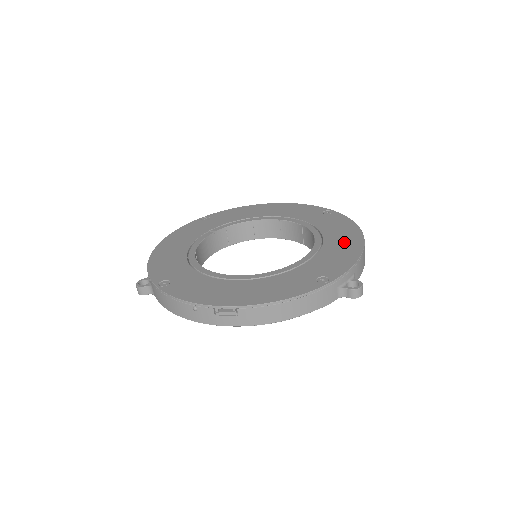
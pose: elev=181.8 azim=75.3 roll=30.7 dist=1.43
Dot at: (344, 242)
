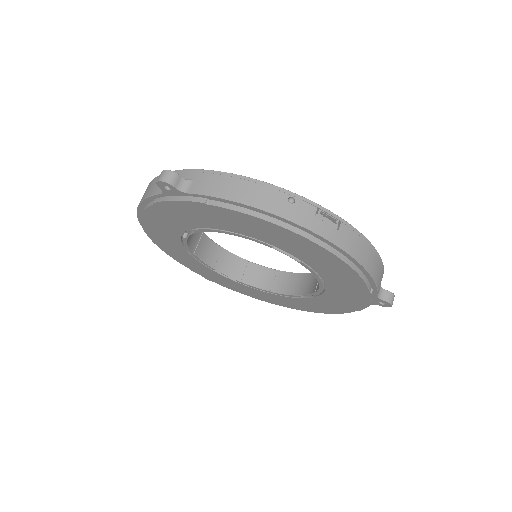
Dot at: occluded
